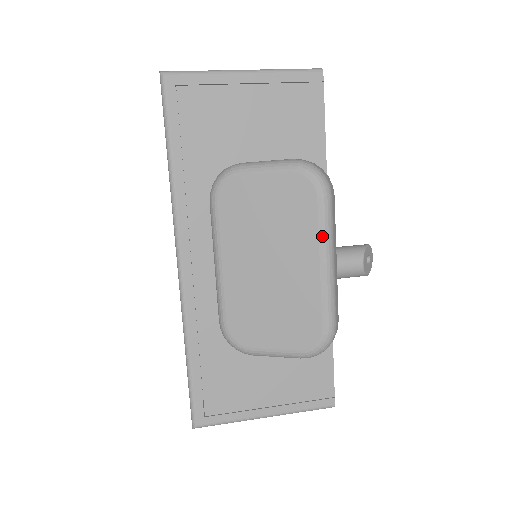
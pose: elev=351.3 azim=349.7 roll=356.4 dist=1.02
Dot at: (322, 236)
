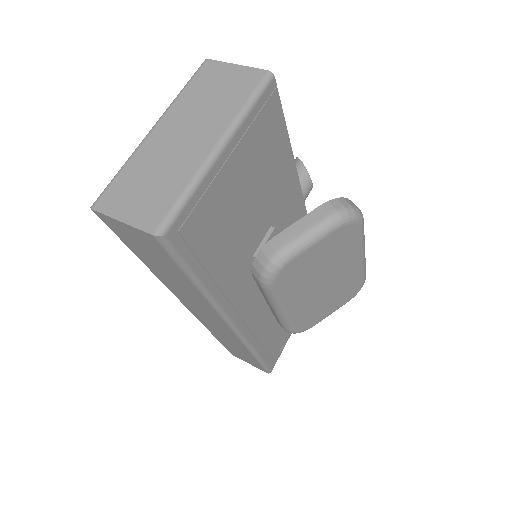
Dot at: (362, 245)
